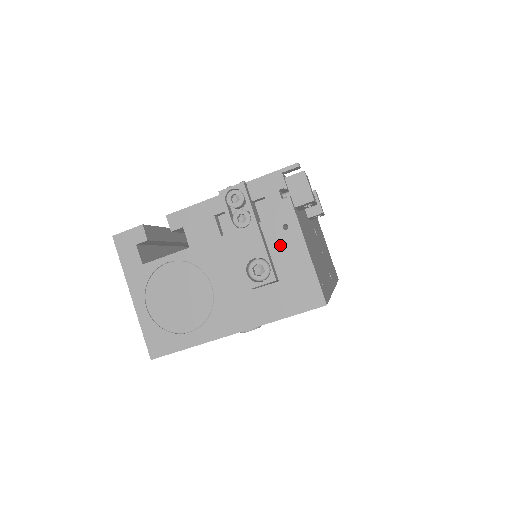
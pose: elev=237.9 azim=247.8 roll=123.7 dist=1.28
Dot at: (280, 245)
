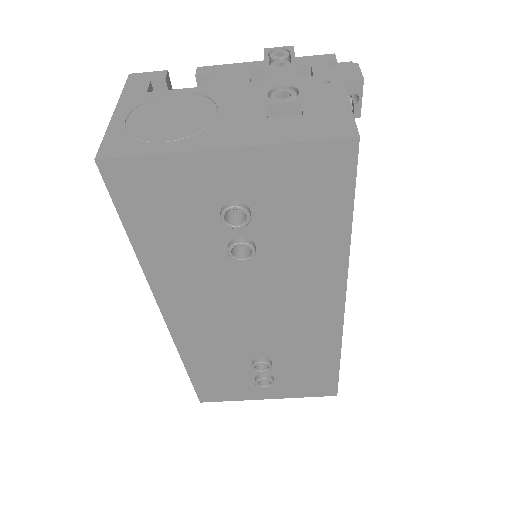
Dot at: (315, 92)
